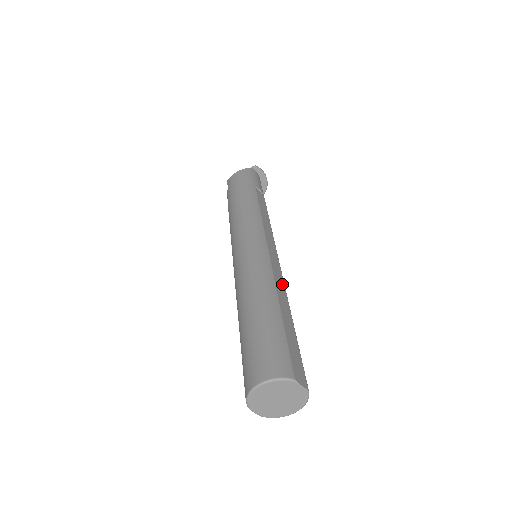
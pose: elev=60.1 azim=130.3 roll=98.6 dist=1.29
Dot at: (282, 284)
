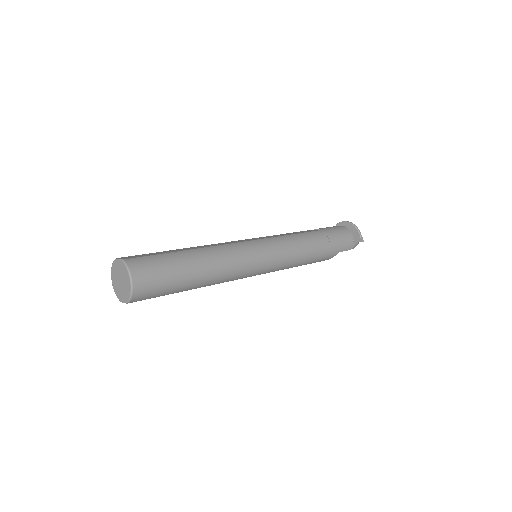
Dot at: (217, 245)
